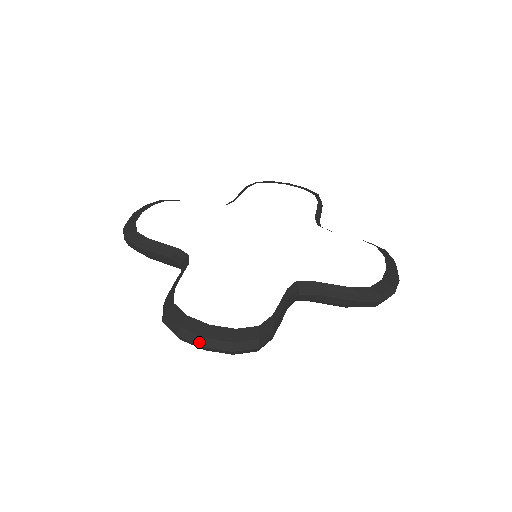
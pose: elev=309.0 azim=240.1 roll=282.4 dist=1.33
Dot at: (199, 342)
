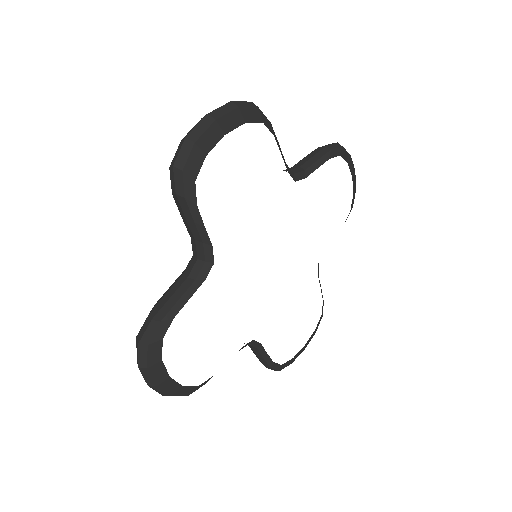
Dot at: occluded
